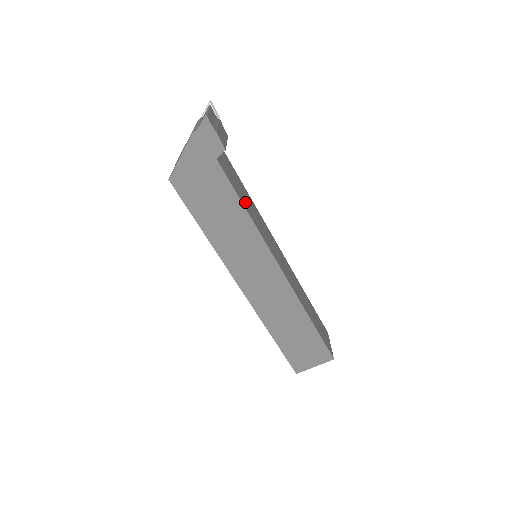
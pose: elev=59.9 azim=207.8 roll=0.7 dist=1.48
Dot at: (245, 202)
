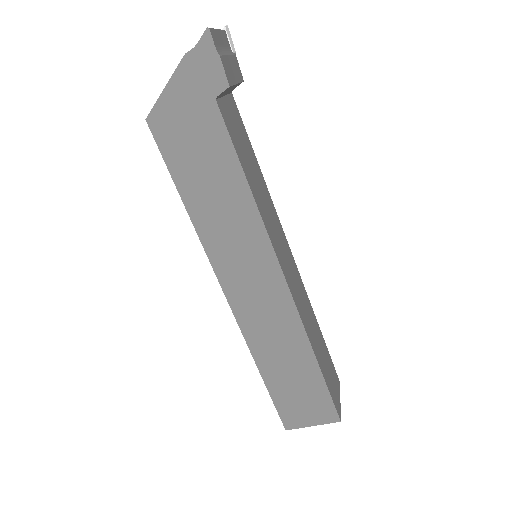
Dot at: (249, 173)
